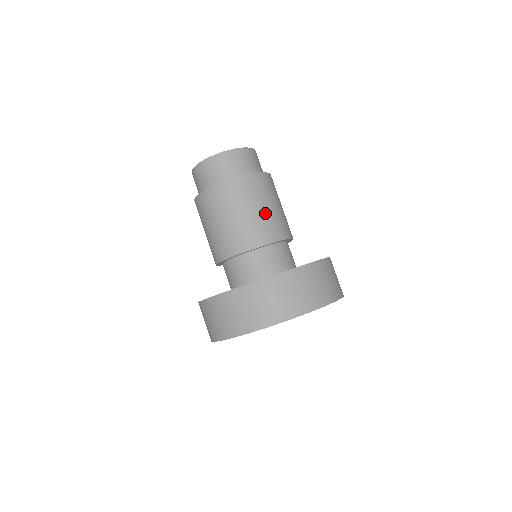
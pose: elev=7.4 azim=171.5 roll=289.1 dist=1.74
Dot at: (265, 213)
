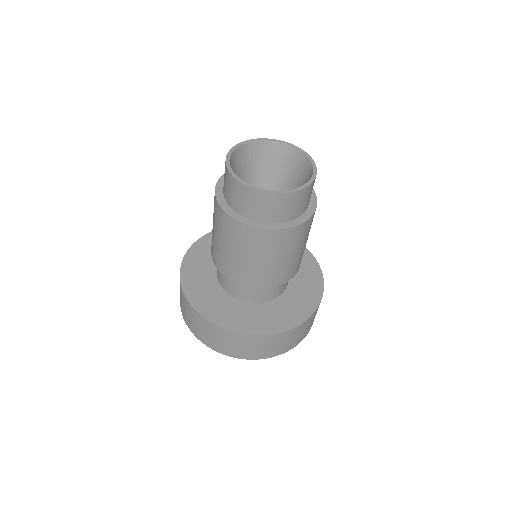
Dot at: (244, 262)
